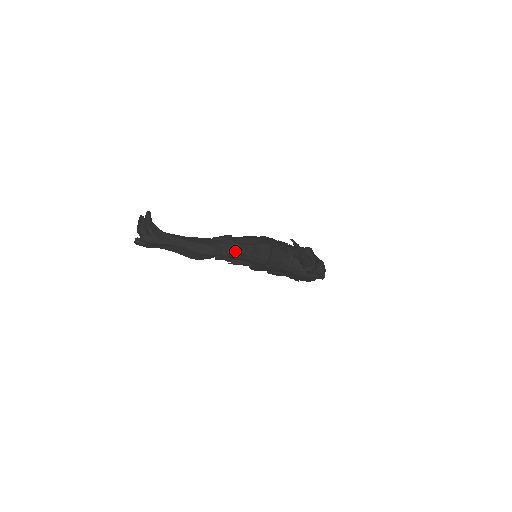
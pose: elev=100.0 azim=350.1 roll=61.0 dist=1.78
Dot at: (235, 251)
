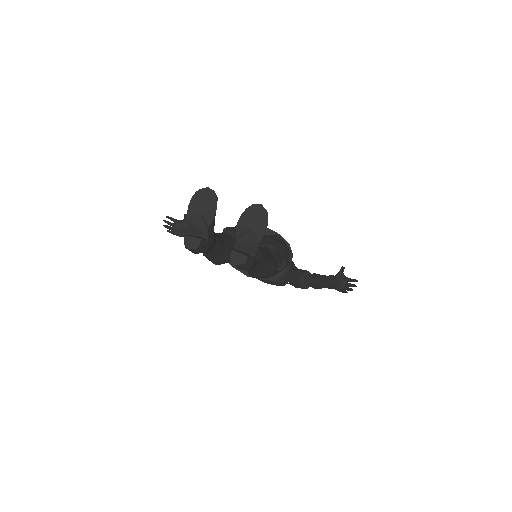
Dot at: (279, 267)
